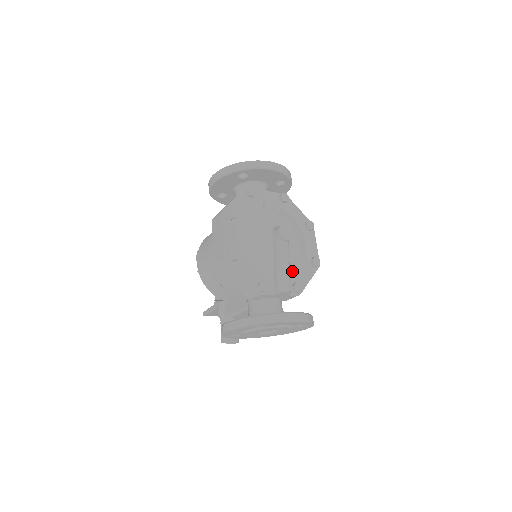
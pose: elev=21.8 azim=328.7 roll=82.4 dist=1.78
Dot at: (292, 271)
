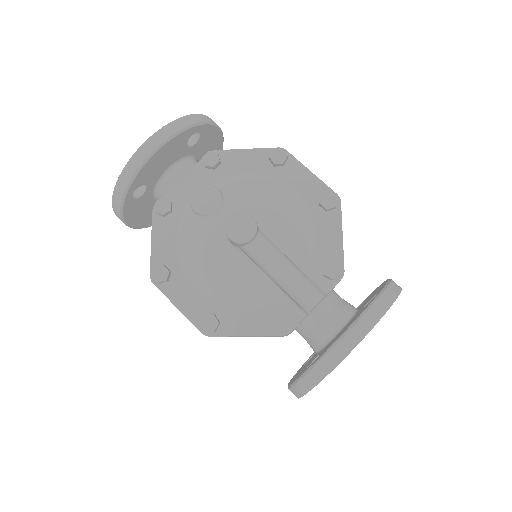
Dot at: (305, 254)
